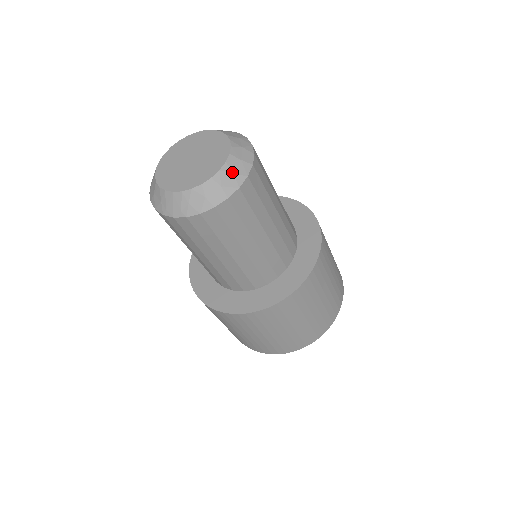
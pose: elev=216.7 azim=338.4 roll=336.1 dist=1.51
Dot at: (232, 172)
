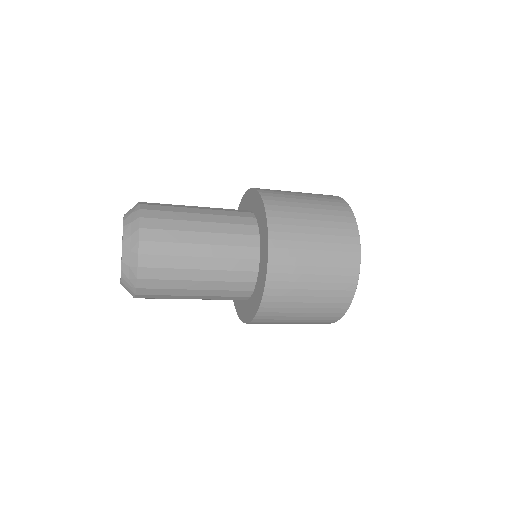
Dot at: (129, 236)
